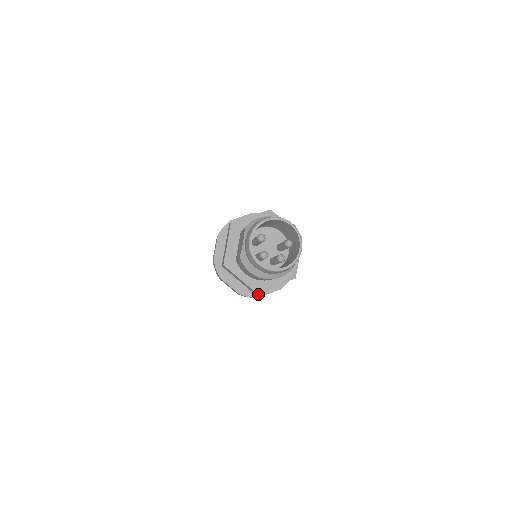
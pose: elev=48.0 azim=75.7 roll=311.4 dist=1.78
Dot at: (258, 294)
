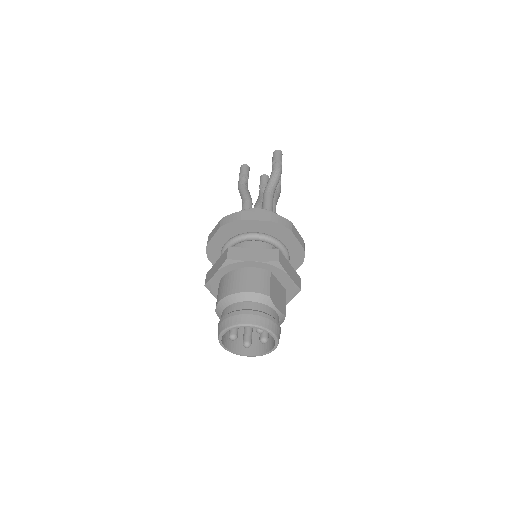
Dot at: occluded
